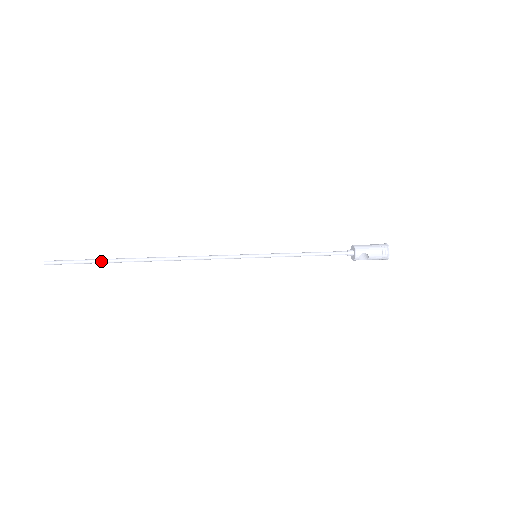
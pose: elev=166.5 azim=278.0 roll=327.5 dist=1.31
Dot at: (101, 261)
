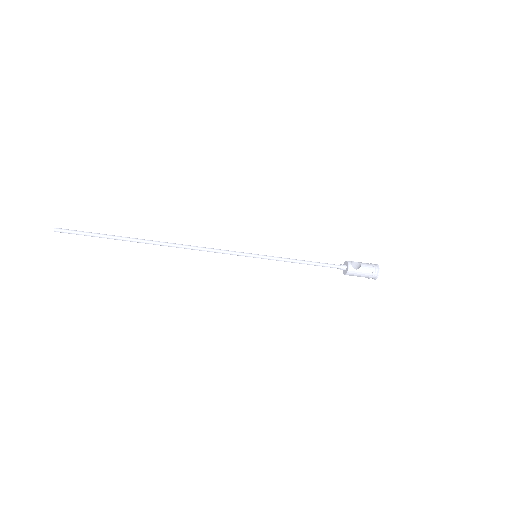
Dot at: (110, 235)
